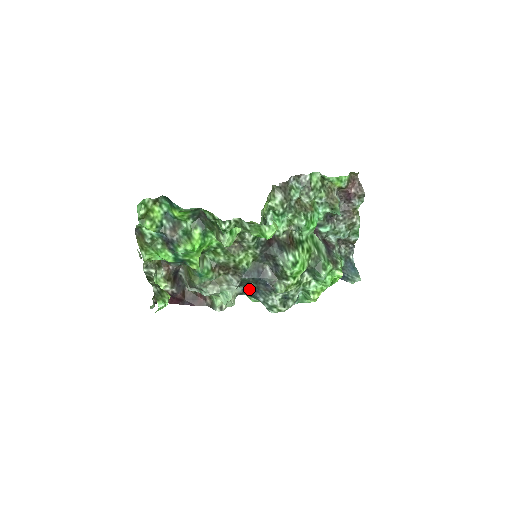
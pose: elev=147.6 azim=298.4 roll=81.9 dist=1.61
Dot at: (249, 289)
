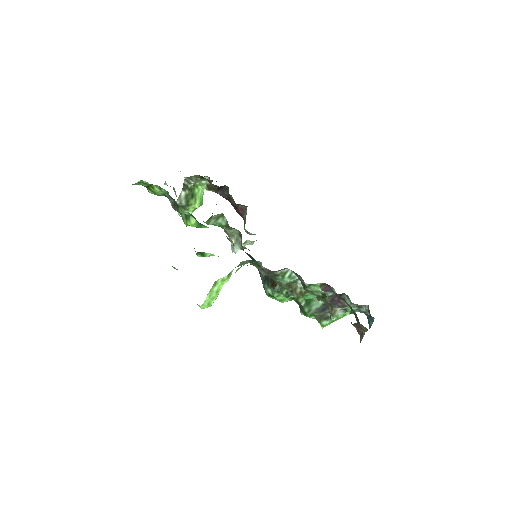
Dot at: occluded
